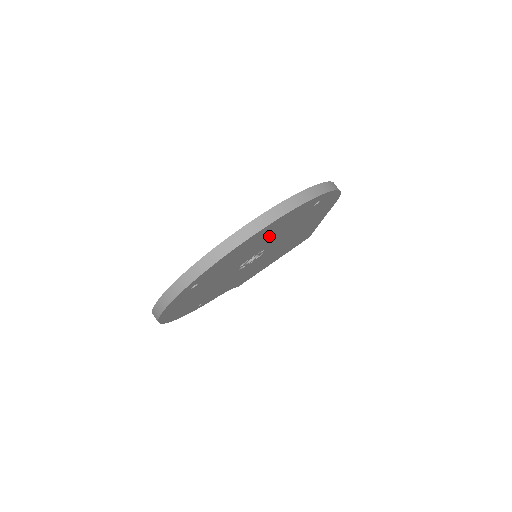
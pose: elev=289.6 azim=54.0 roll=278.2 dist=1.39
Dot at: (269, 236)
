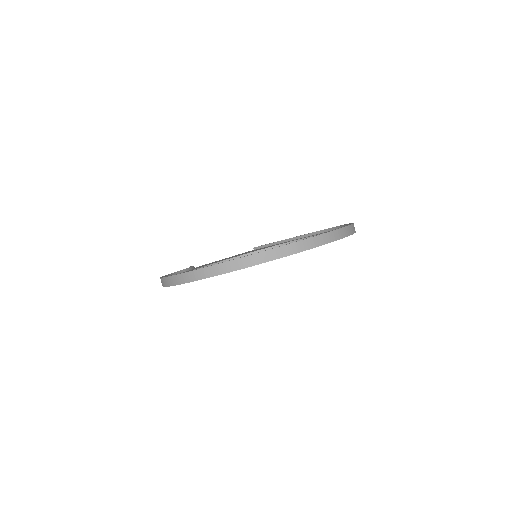
Dot at: occluded
